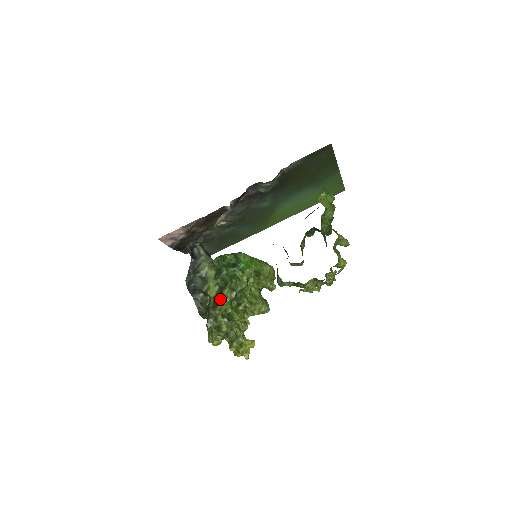
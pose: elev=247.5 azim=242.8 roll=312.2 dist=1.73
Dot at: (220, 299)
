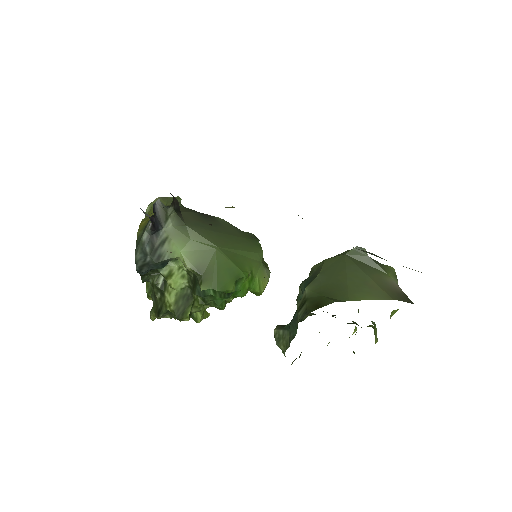
Dot at: (189, 310)
